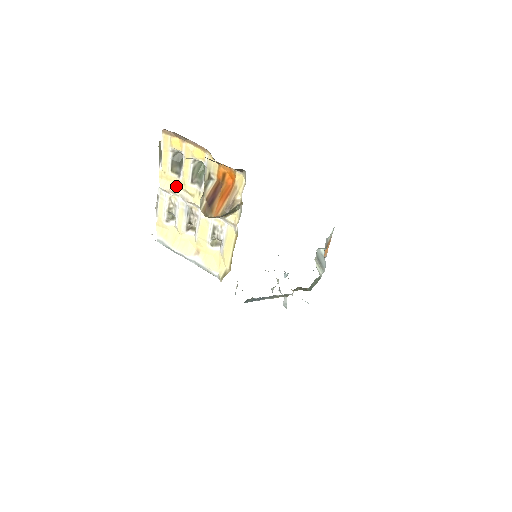
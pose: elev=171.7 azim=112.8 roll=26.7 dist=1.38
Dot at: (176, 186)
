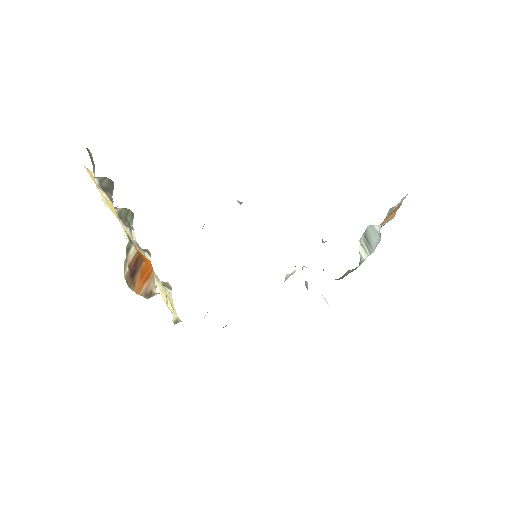
Dot at: occluded
